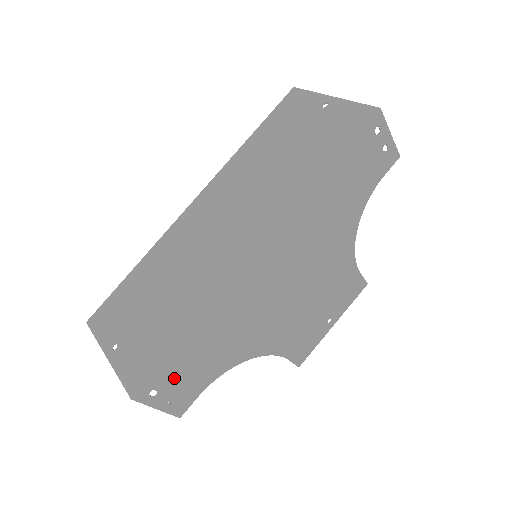
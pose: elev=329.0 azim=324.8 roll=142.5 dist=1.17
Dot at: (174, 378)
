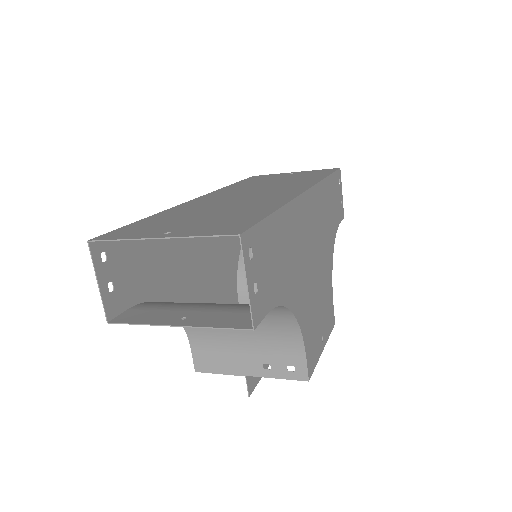
Dot at: (262, 255)
